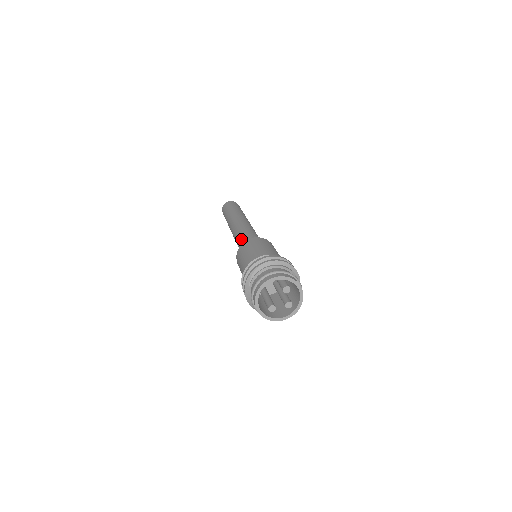
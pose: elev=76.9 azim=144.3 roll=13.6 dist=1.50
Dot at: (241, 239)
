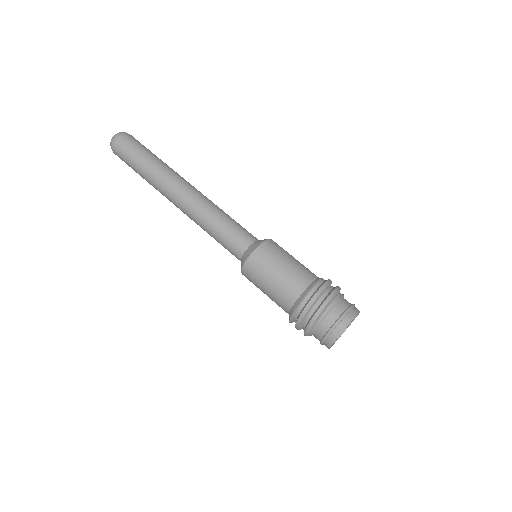
Dot at: (222, 239)
